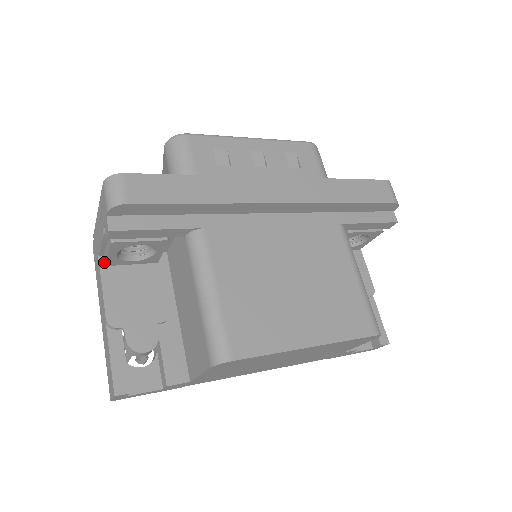
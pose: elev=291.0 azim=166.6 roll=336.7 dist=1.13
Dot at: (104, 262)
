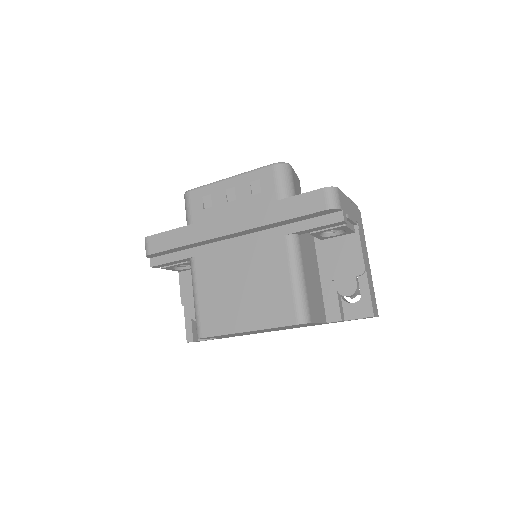
Dot at: occluded
